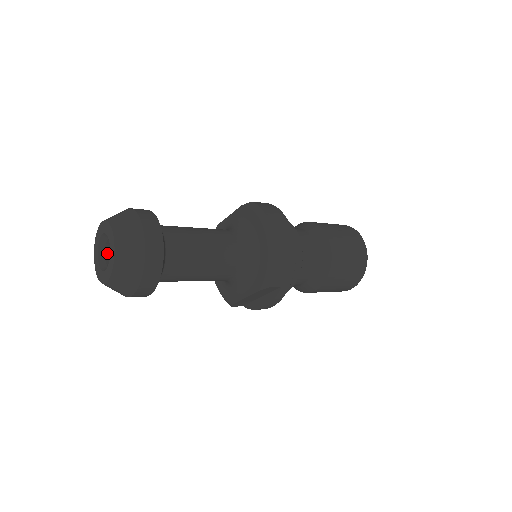
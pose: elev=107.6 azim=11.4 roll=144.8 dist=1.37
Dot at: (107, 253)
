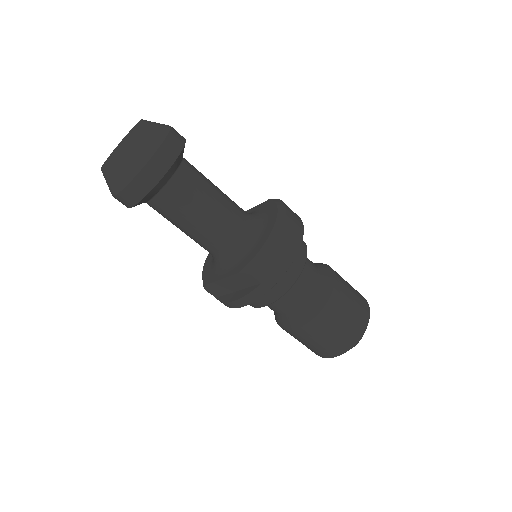
Dot at: occluded
